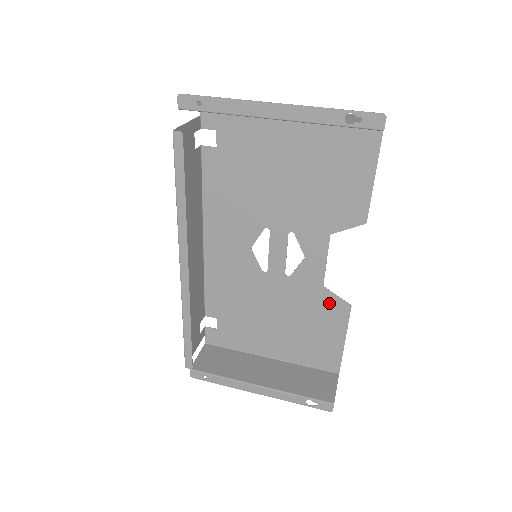
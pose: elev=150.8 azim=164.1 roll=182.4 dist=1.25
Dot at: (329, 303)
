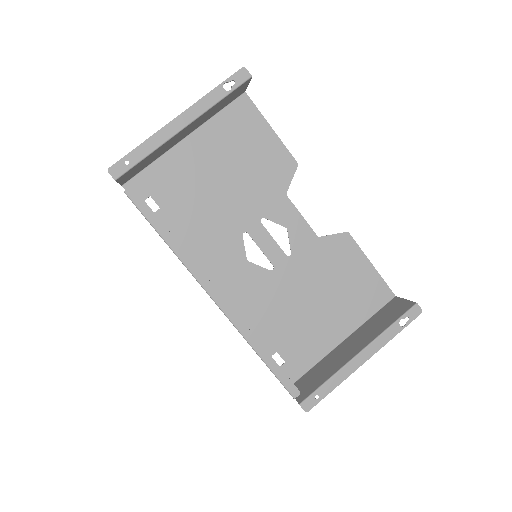
Dot at: (334, 246)
